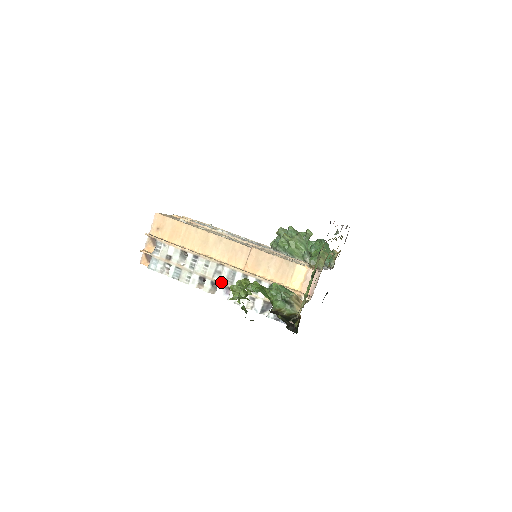
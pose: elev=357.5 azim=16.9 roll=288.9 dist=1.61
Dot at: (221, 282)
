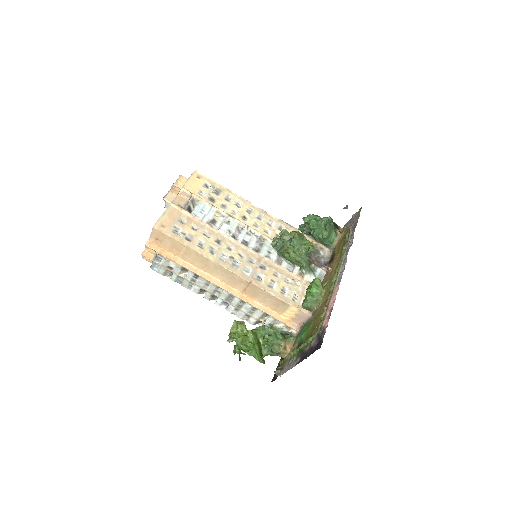
Dot at: (220, 298)
